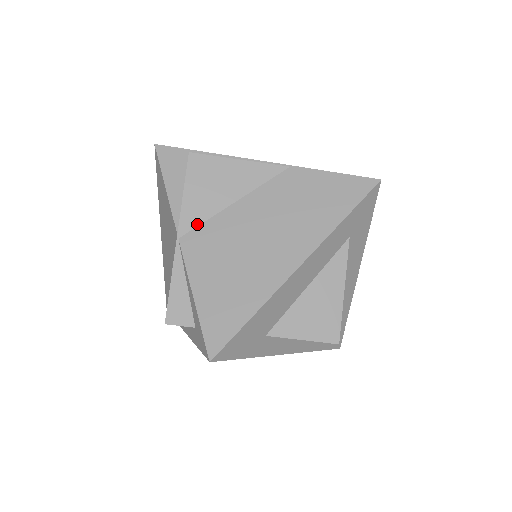
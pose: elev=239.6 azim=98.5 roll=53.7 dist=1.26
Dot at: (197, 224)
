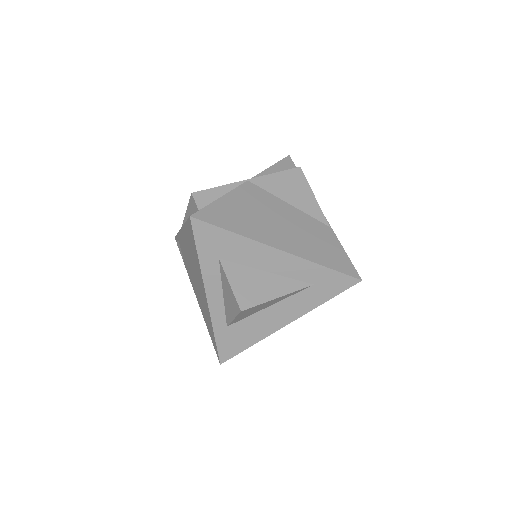
Dot at: (263, 187)
